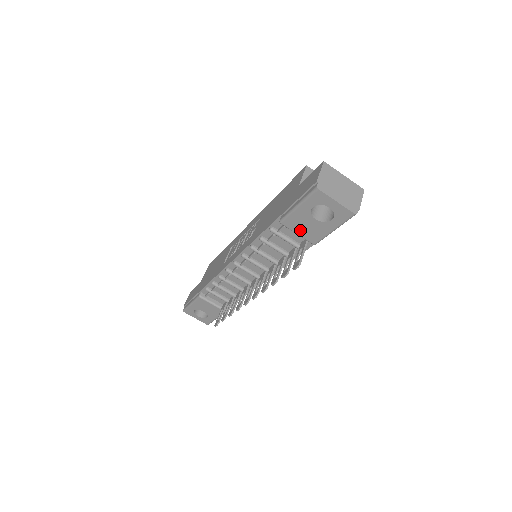
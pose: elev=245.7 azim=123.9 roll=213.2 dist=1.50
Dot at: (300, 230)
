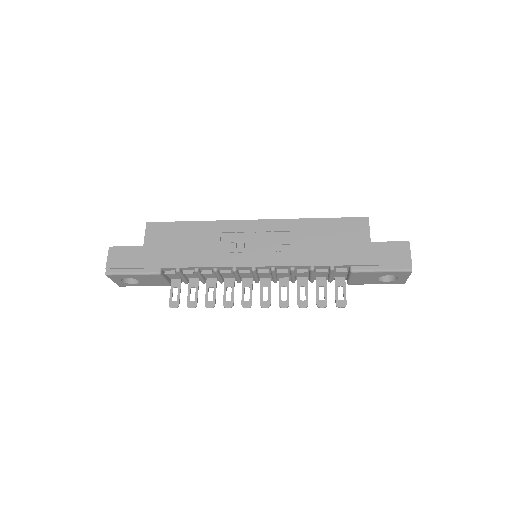
Dot at: (357, 278)
